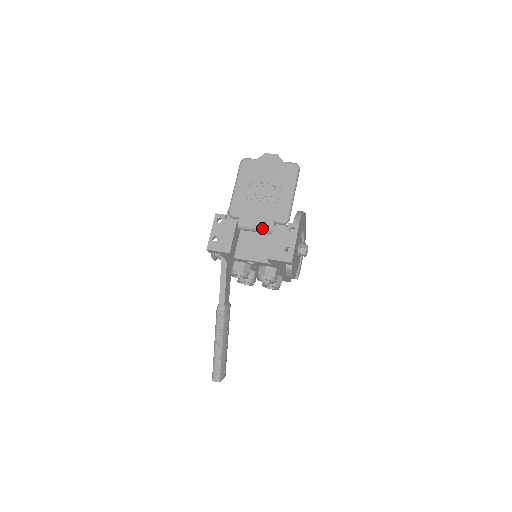
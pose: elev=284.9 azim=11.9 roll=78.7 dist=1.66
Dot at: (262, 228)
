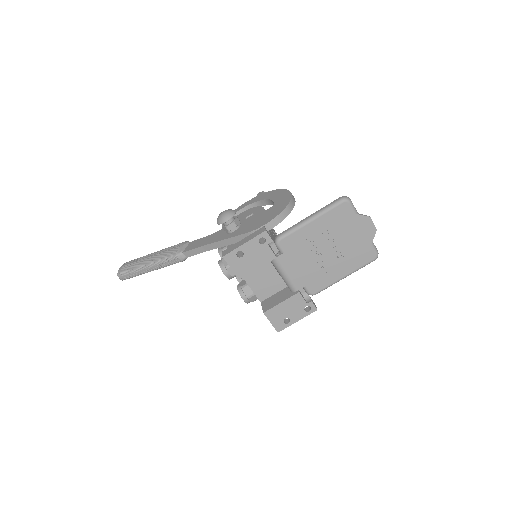
Dot at: (288, 282)
